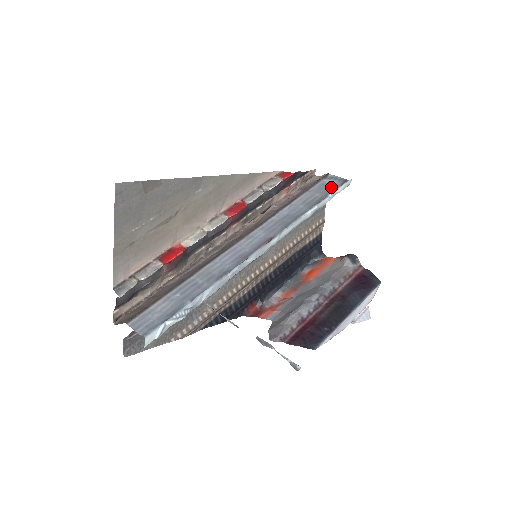
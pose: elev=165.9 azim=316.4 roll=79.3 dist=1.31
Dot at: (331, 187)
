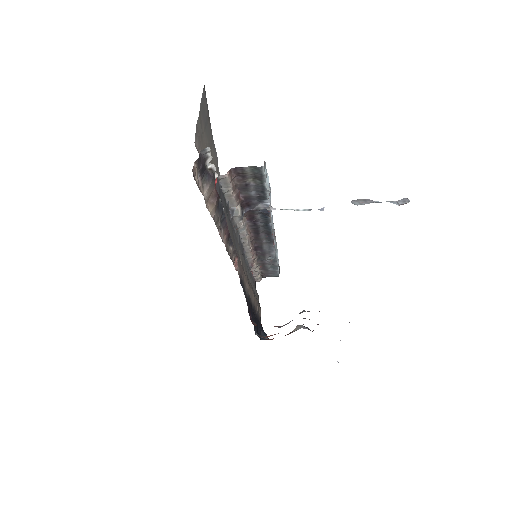
Dot at: occluded
